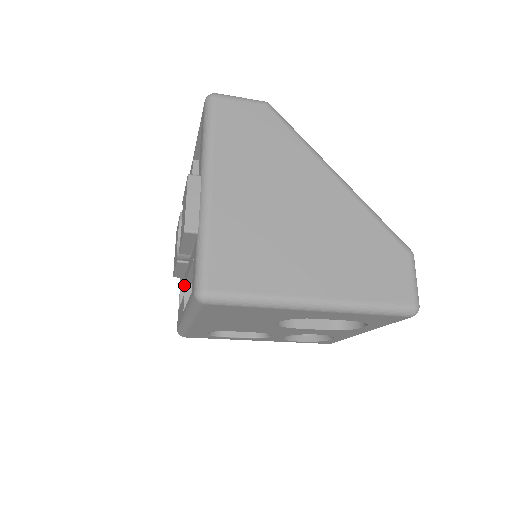
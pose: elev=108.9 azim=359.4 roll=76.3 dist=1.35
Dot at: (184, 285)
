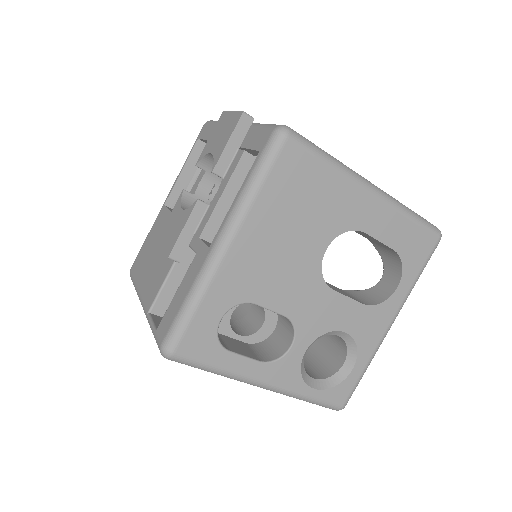
Dot at: (195, 245)
